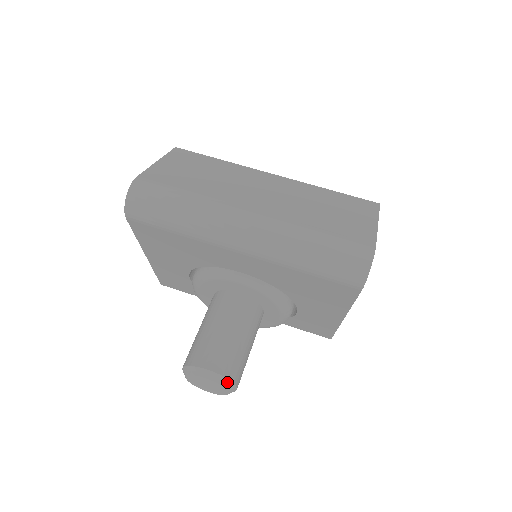
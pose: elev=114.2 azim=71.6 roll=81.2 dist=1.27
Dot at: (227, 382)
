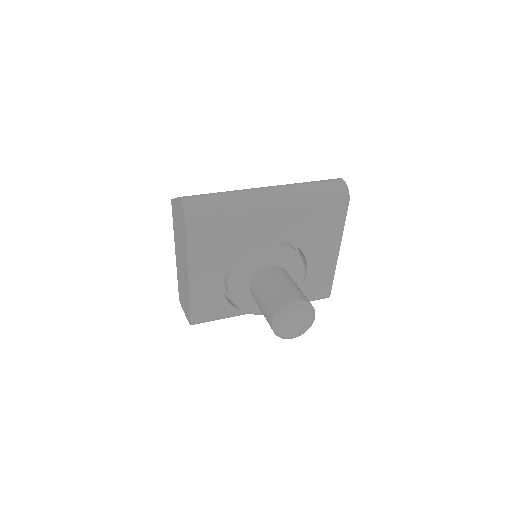
Dot at: (310, 306)
